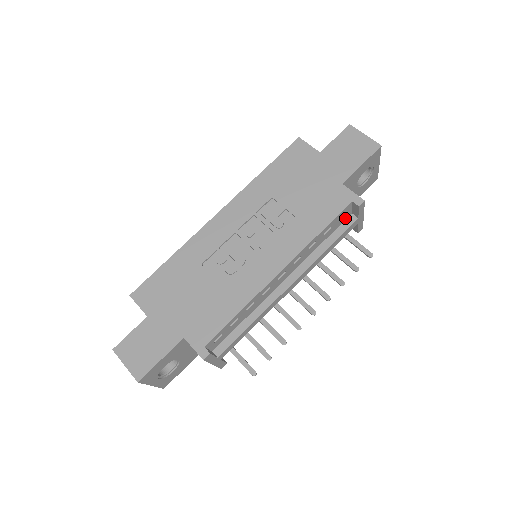
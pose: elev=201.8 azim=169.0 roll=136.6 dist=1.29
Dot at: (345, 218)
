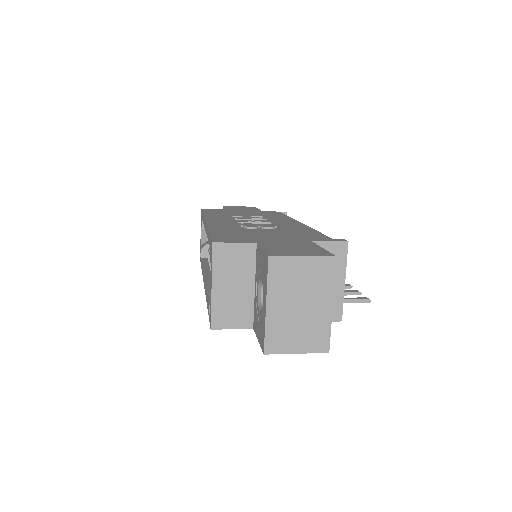
Dot at: occluded
